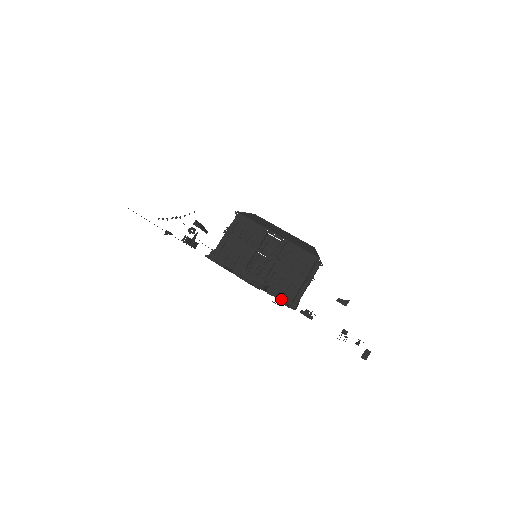
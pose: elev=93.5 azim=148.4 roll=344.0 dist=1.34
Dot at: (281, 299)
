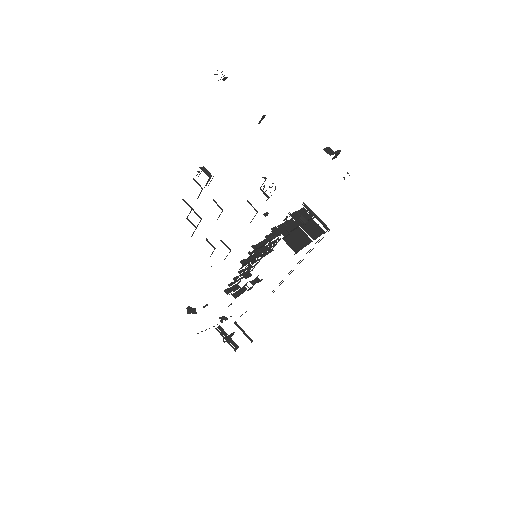
Dot at: (265, 236)
